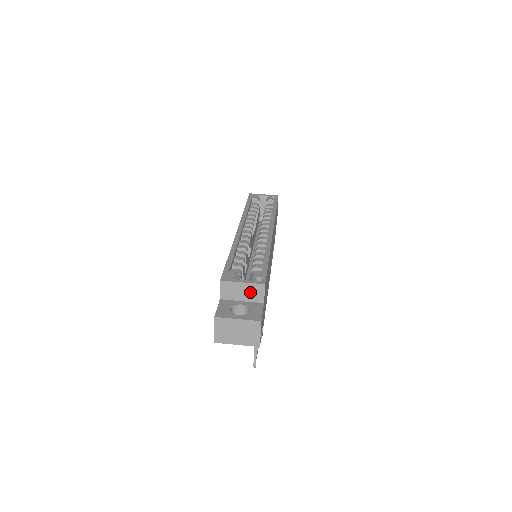
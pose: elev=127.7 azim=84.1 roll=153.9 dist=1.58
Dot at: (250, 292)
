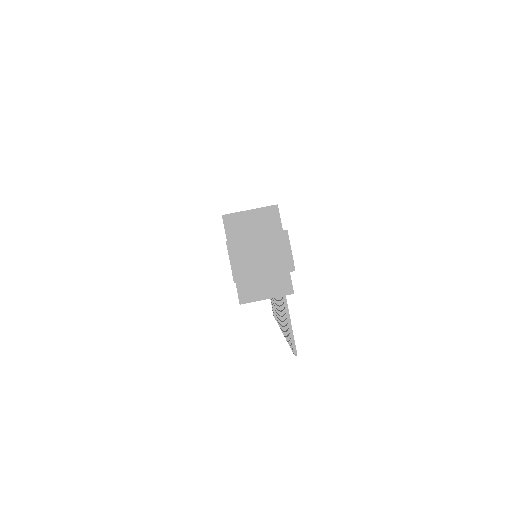
Dot at: (262, 221)
